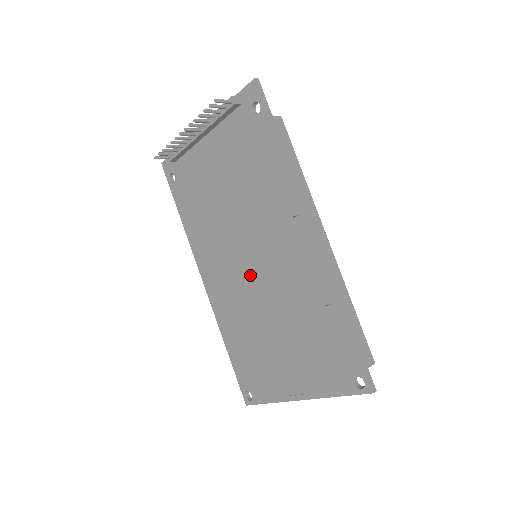
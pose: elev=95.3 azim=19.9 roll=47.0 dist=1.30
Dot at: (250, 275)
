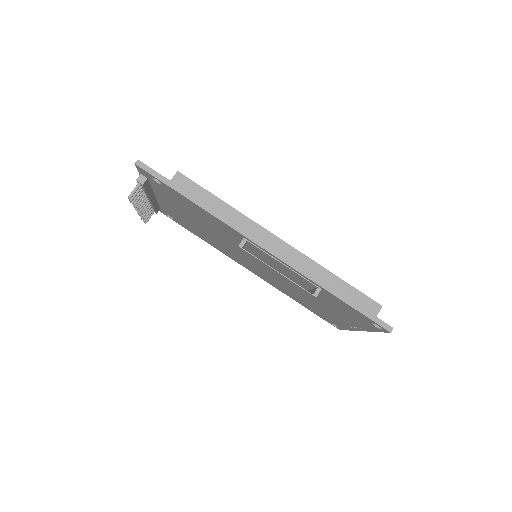
Dot at: occluded
